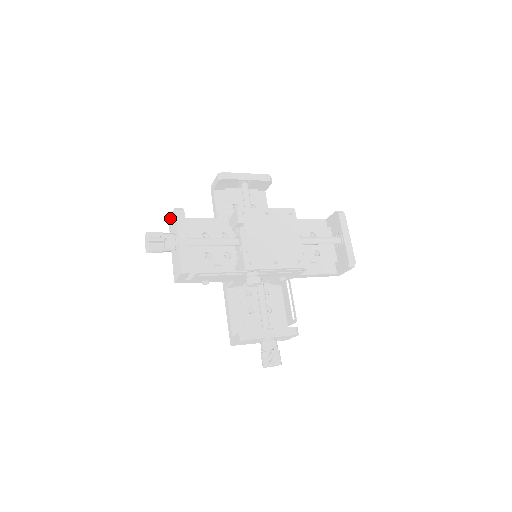
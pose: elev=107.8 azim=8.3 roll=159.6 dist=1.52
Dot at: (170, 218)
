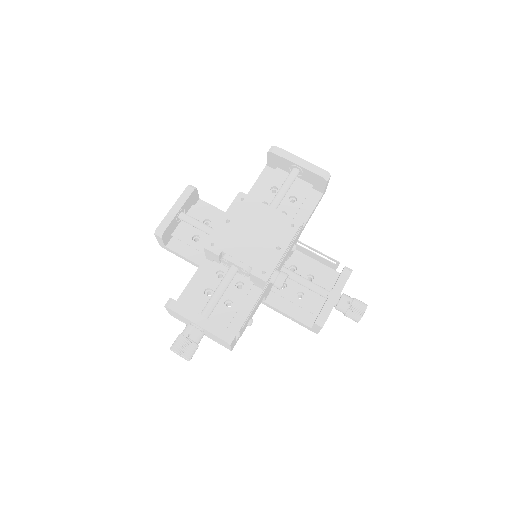
Dot at: (169, 313)
